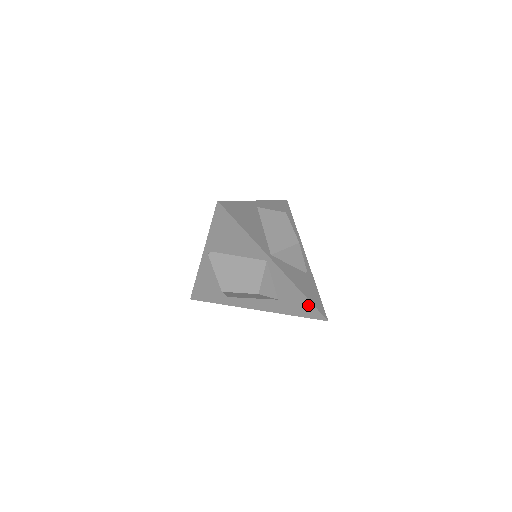
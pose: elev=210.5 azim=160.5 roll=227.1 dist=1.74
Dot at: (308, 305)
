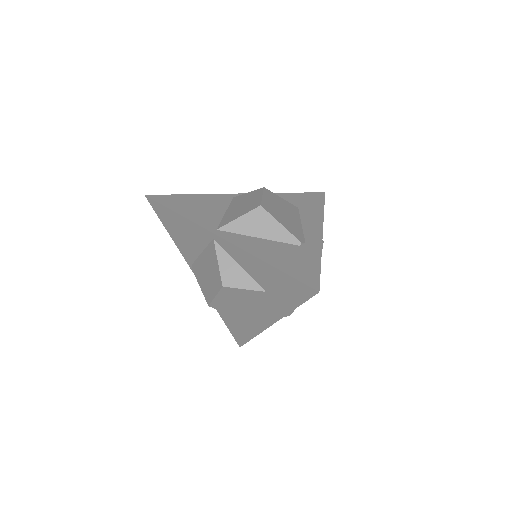
Dot at: (285, 278)
